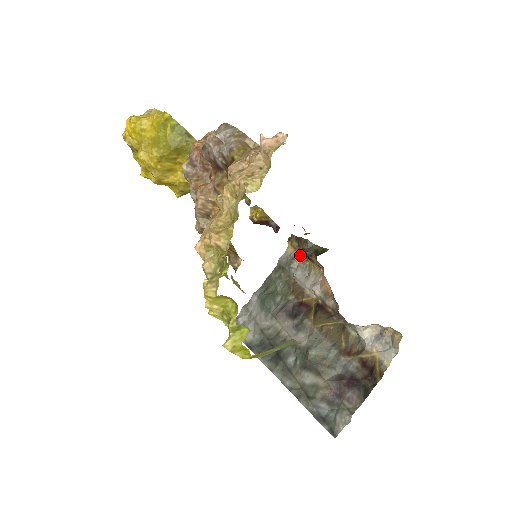
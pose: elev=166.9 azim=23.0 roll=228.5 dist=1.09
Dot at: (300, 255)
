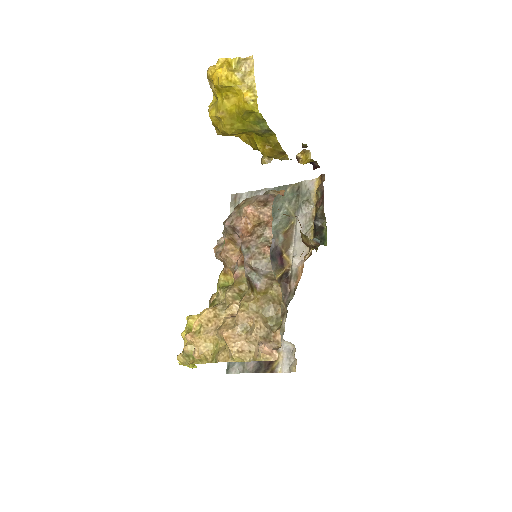
Dot at: (315, 206)
